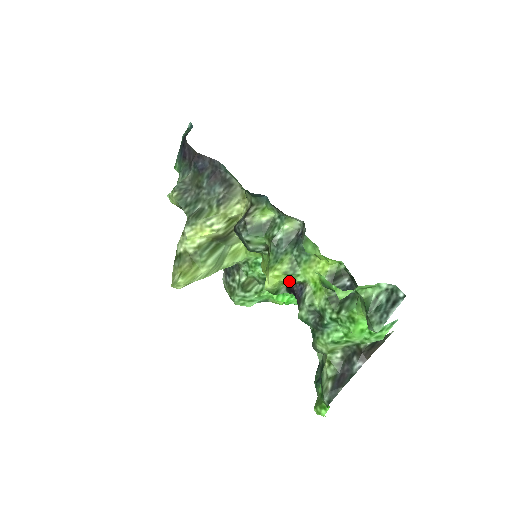
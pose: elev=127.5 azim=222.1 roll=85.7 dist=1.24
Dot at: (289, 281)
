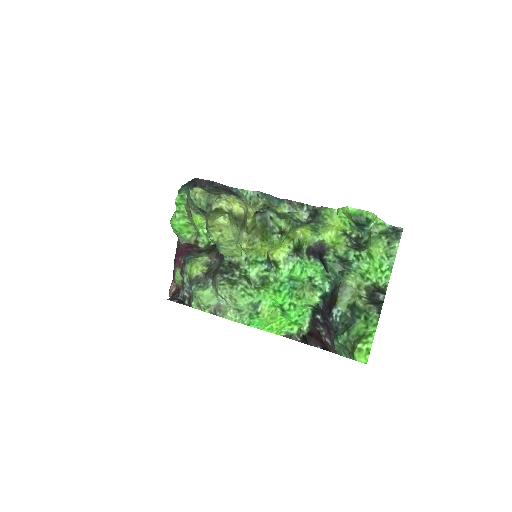
Dot at: (312, 239)
